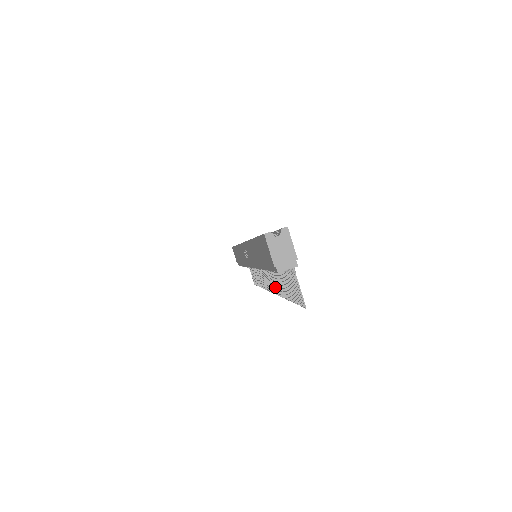
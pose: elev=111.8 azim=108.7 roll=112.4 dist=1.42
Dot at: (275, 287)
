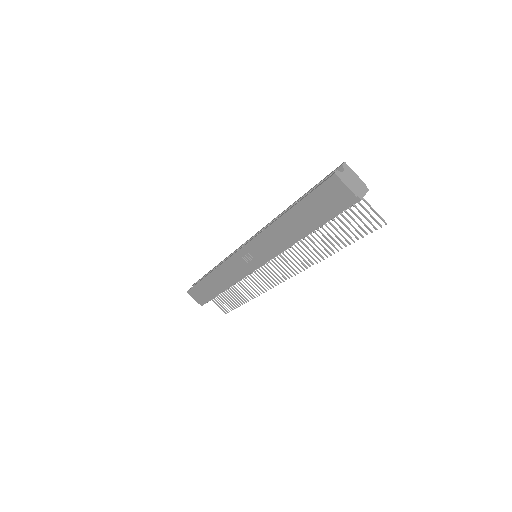
Dot at: (299, 264)
